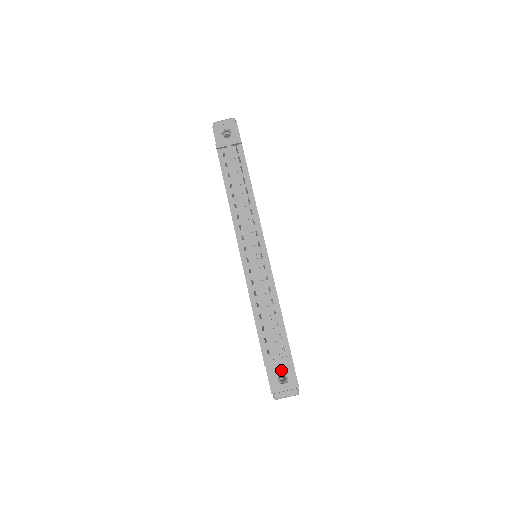
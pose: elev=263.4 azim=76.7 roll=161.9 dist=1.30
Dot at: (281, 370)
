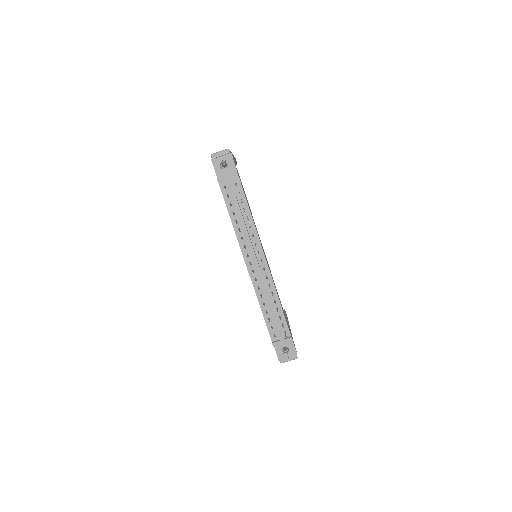
Dot at: (284, 344)
